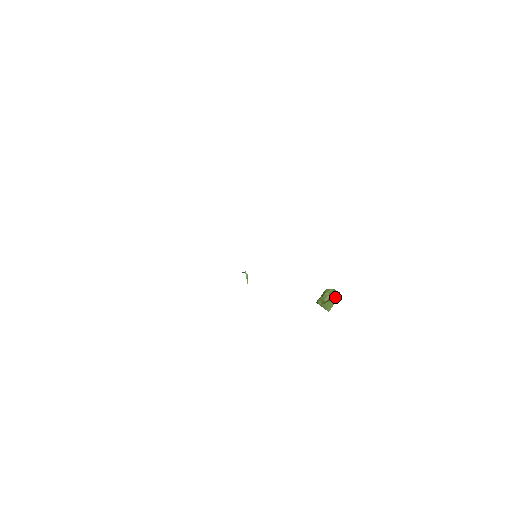
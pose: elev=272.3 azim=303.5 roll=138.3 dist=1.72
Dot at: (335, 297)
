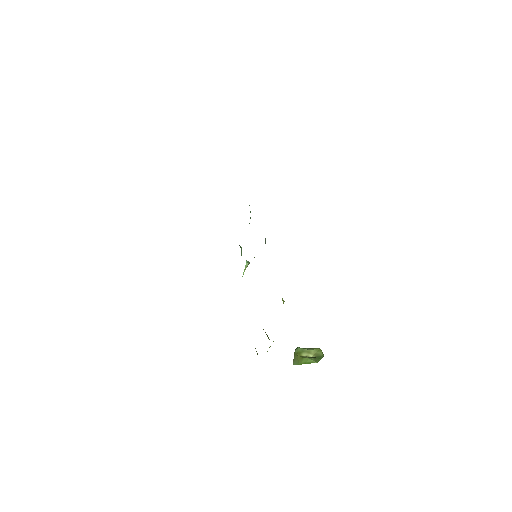
Dot at: (308, 360)
